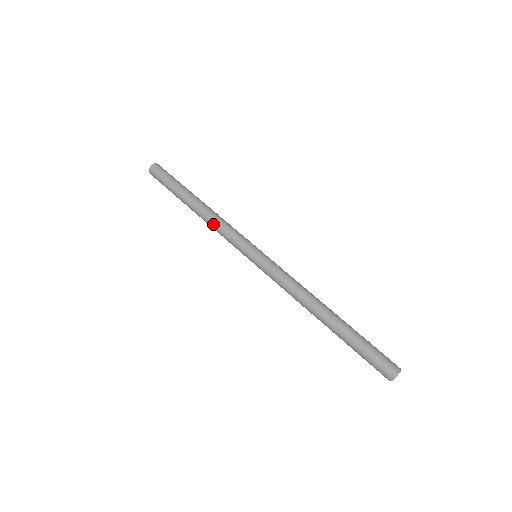
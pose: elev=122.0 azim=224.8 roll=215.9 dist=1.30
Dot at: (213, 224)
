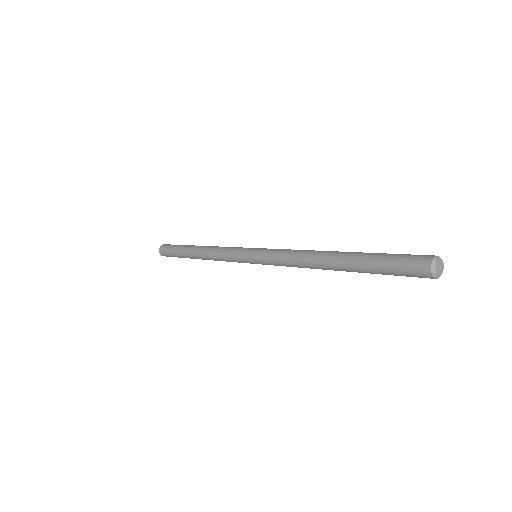
Dot at: (214, 249)
